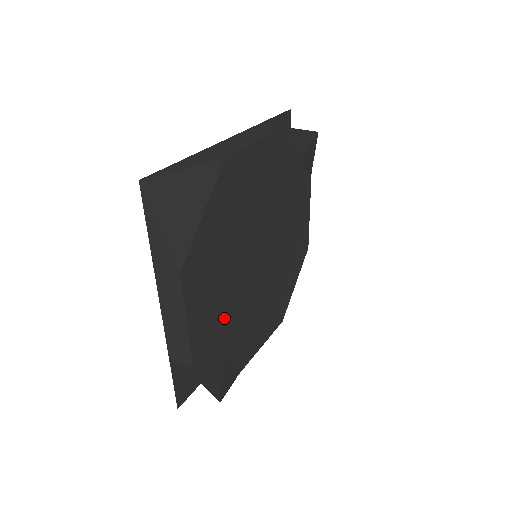
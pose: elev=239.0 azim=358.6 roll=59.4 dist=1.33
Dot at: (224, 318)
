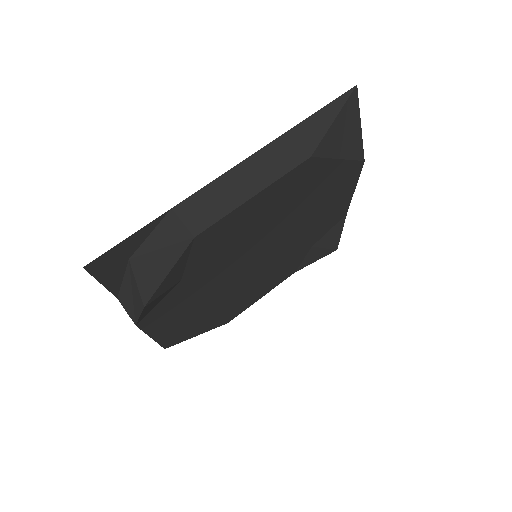
Dot at: (226, 250)
